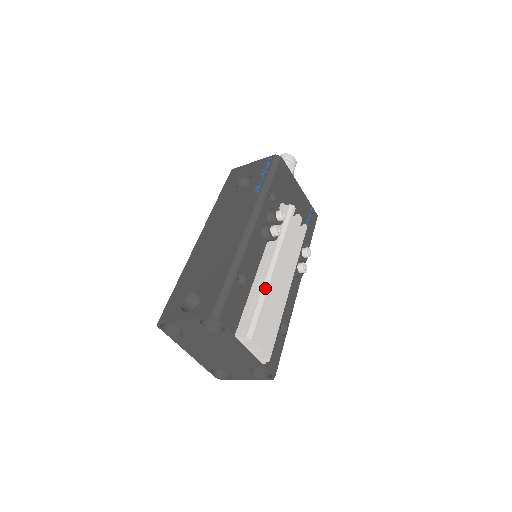
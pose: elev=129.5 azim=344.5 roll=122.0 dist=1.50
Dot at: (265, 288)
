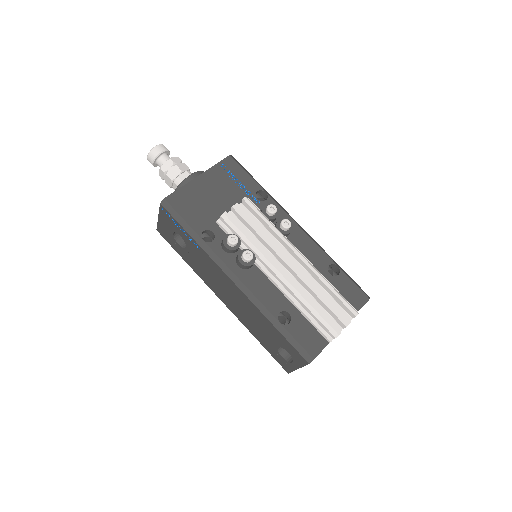
Dot at: (299, 296)
